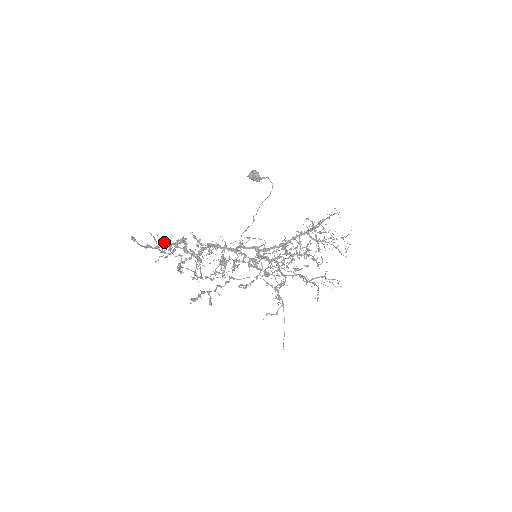
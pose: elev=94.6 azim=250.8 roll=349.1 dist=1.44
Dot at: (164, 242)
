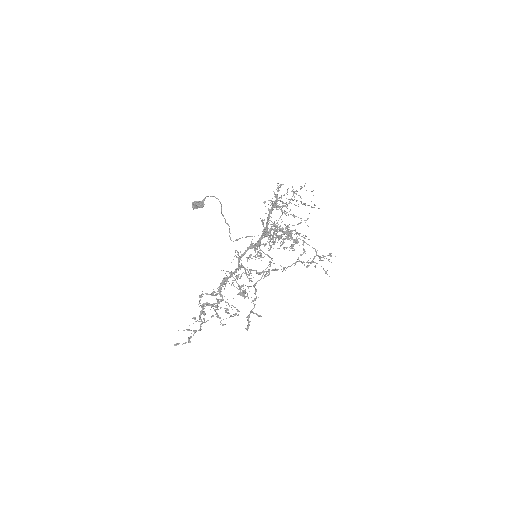
Dot at: occluded
